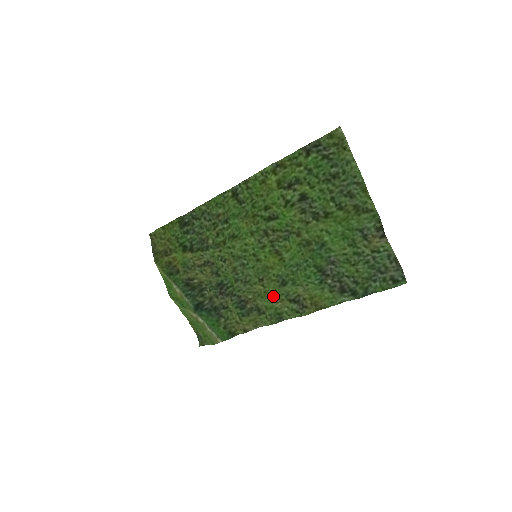
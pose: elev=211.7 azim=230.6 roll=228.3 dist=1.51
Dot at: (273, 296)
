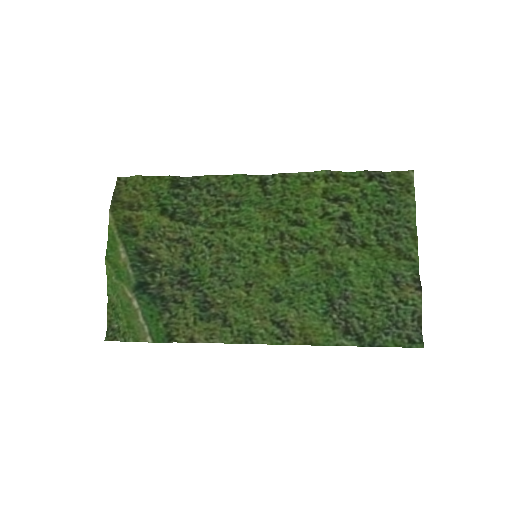
Dot at: (255, 309)
